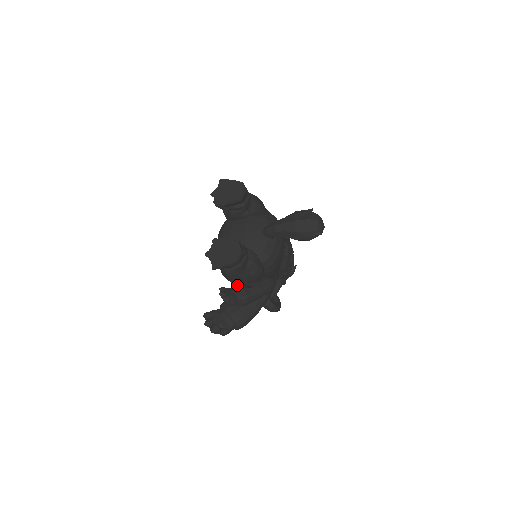
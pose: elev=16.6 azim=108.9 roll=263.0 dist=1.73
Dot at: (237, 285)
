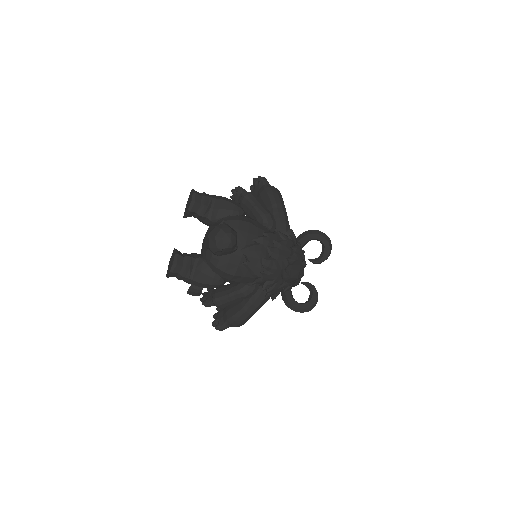
Dot at: (217, 287)
